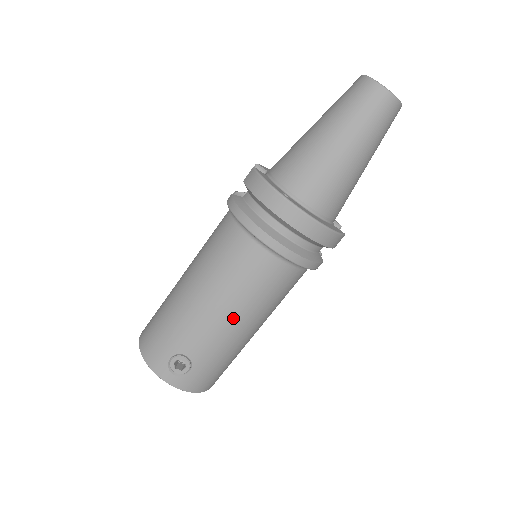
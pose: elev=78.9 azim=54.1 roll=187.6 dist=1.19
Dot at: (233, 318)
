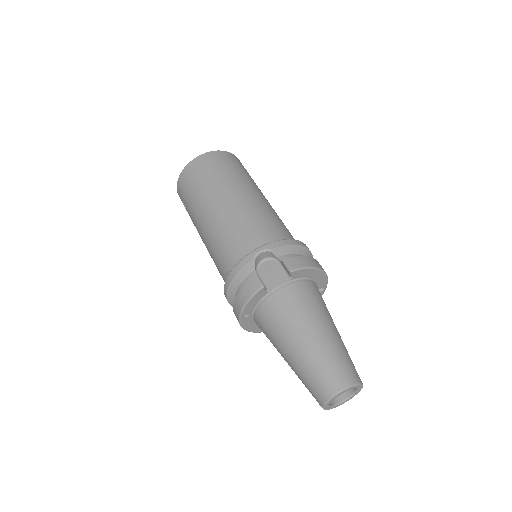
Dot at: occluded
